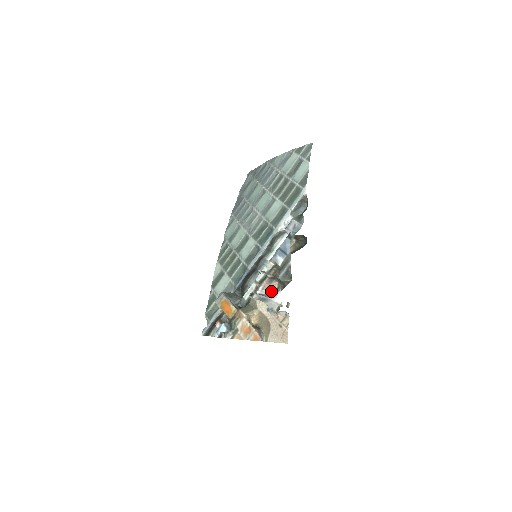
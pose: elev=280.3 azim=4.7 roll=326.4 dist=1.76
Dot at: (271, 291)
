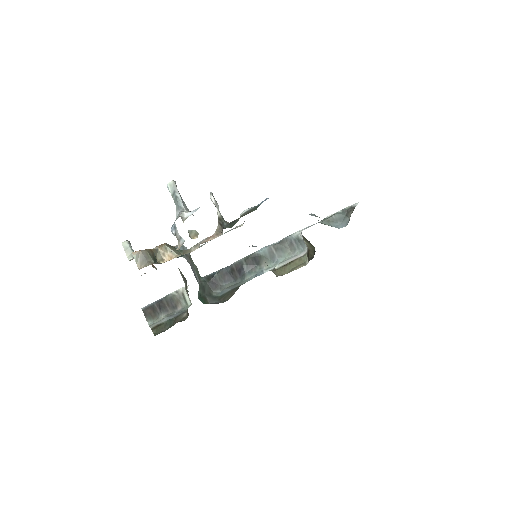
Dot at: occluded
